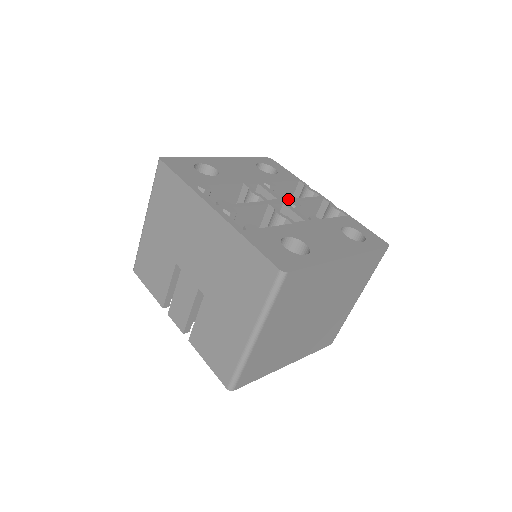
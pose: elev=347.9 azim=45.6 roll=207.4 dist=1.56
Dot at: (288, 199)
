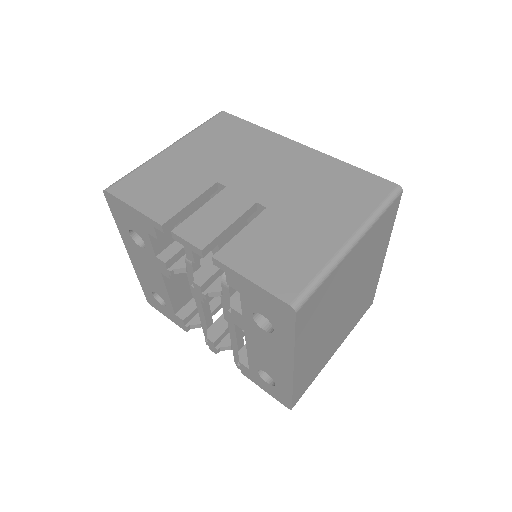
Dot at: occluded
